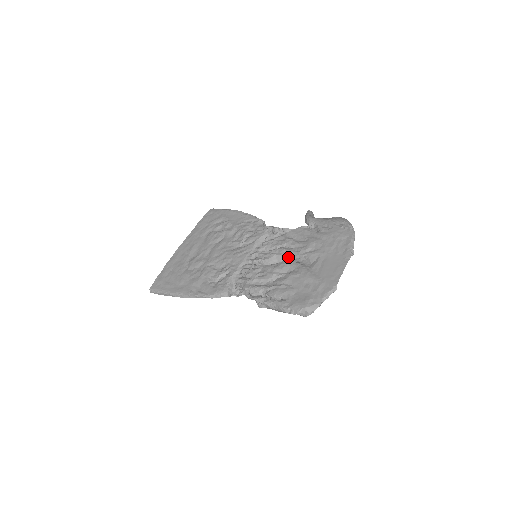
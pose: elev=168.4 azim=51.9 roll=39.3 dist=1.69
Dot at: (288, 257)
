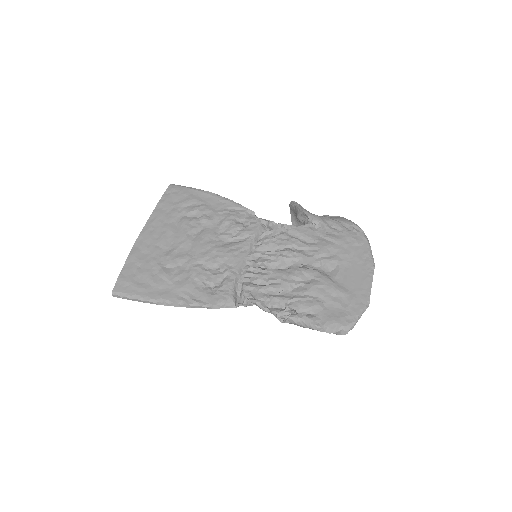
Dot at: (299, 261)
